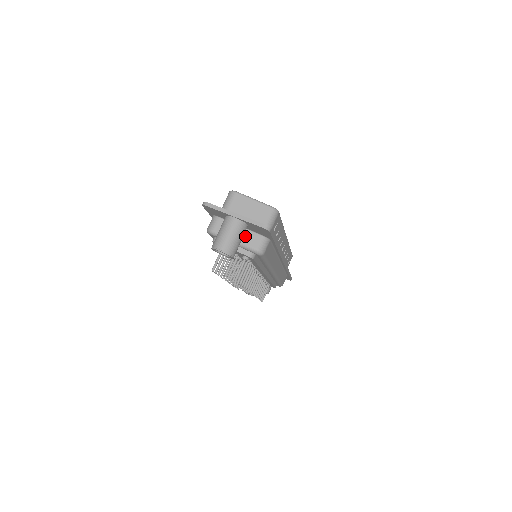
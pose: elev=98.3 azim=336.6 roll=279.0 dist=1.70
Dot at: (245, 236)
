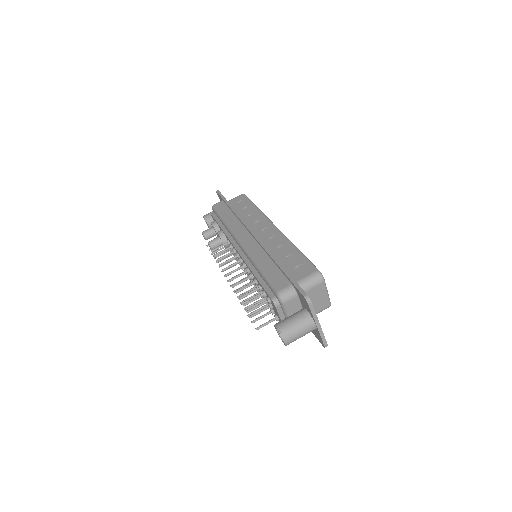
Dot at: occluded
